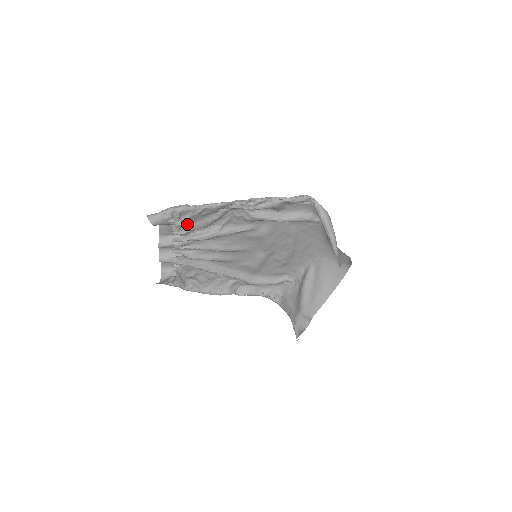
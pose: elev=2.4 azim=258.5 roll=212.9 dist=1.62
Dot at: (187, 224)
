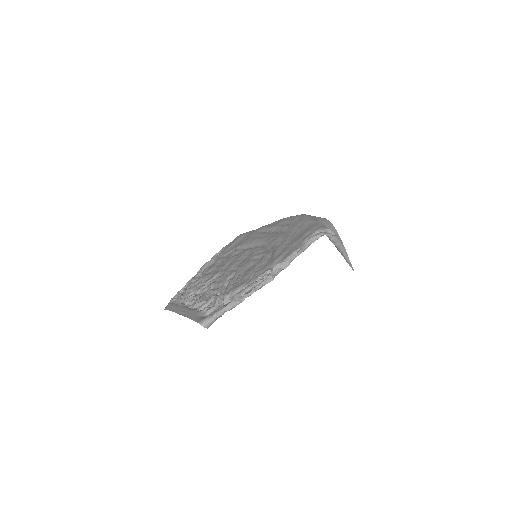
Dot at: (225, 299)
